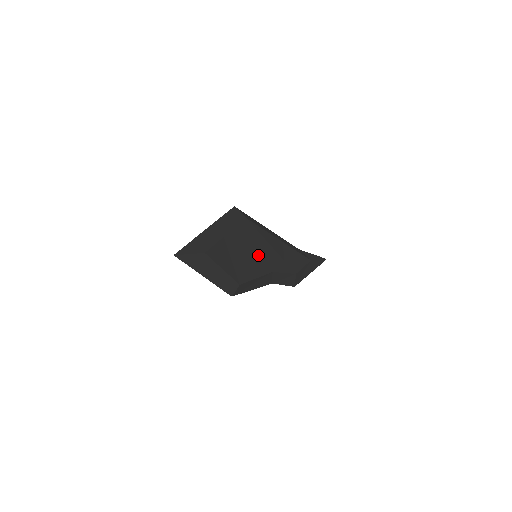
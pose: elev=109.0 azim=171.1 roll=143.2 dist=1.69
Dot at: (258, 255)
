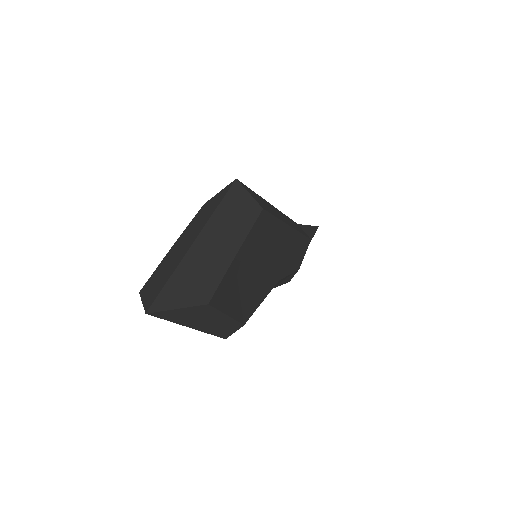
Dot at: (269, 265)
